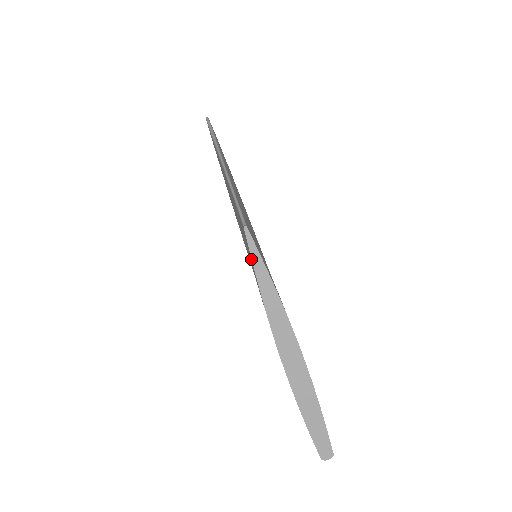
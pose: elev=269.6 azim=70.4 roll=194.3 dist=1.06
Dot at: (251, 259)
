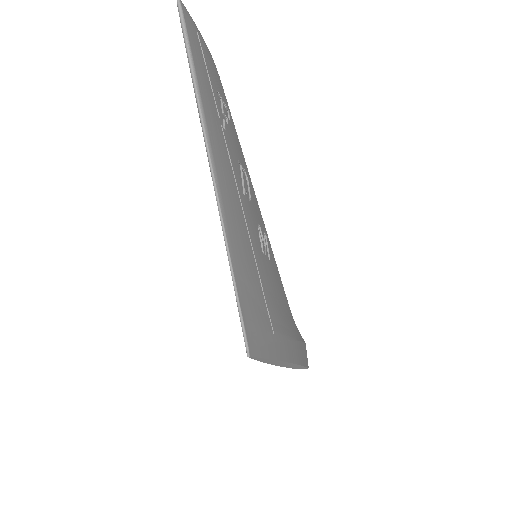
Dot at: occluded
